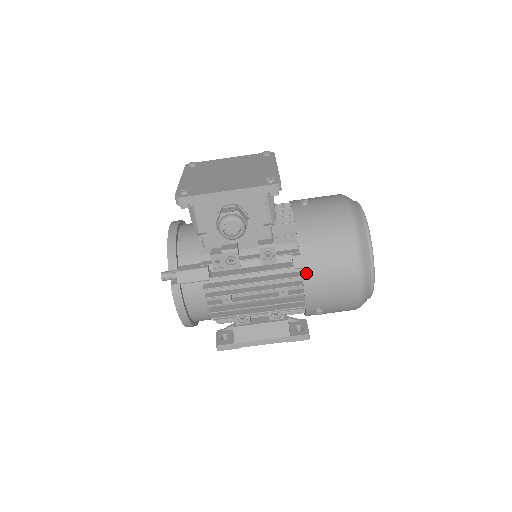
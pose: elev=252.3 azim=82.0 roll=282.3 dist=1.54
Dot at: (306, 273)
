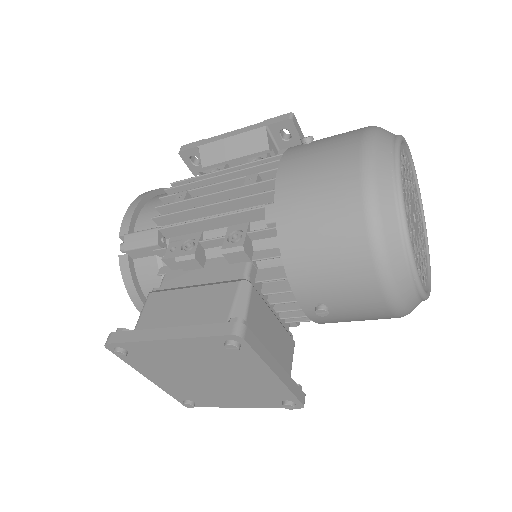
Dot at: occluded
